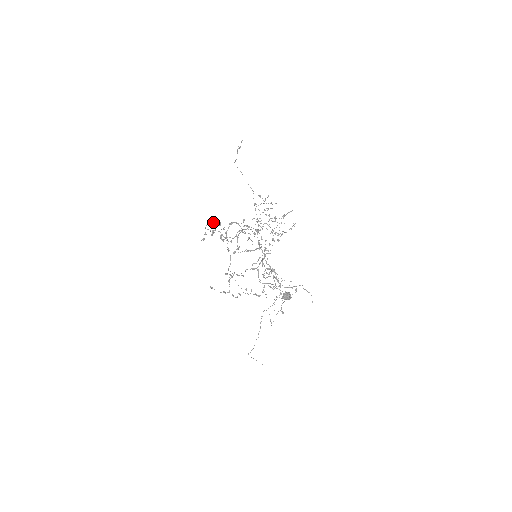
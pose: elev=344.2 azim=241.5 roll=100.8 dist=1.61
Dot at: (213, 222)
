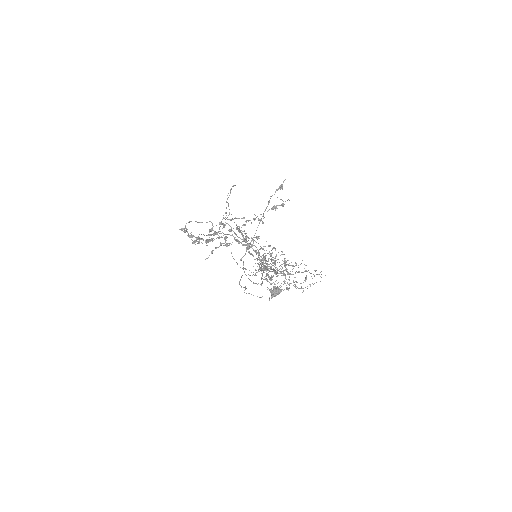
Dot at: (197, 239)
